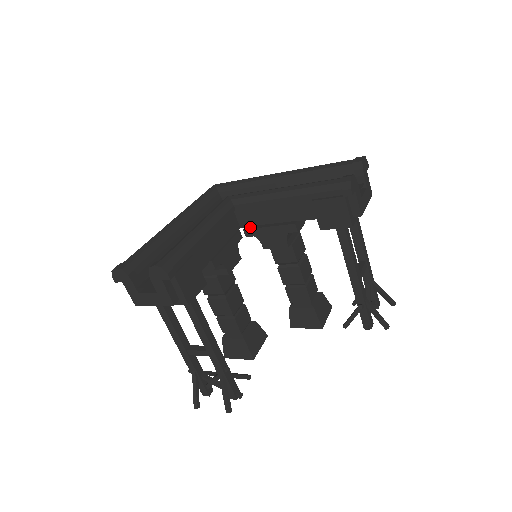
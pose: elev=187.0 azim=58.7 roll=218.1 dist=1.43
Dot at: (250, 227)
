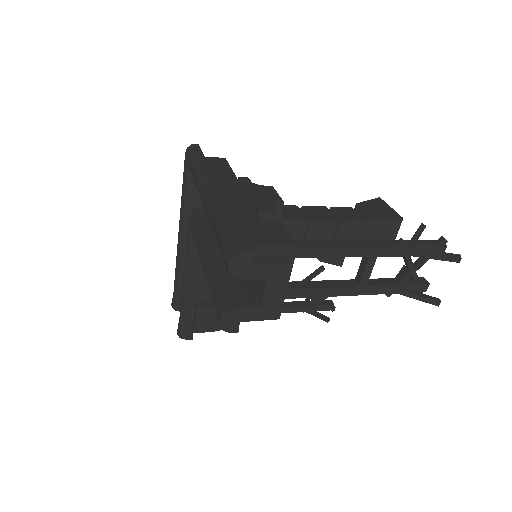
Dot at: occluded
